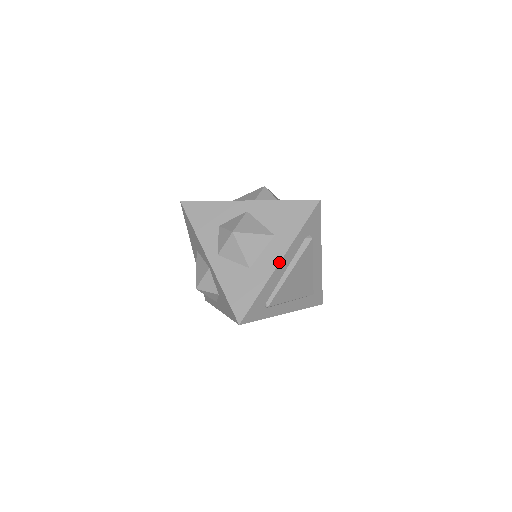
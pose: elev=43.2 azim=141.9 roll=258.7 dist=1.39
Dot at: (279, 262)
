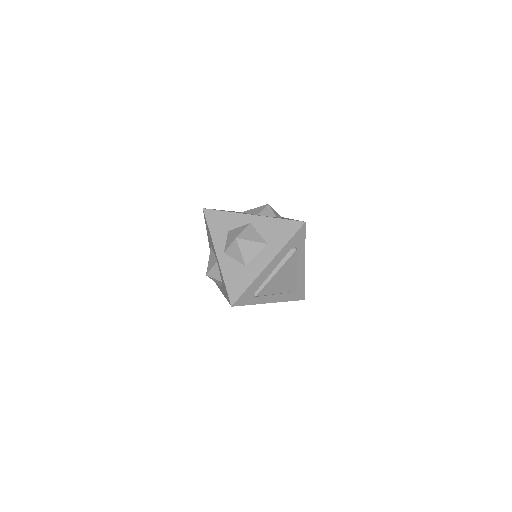
Dot at: (267, 265)
